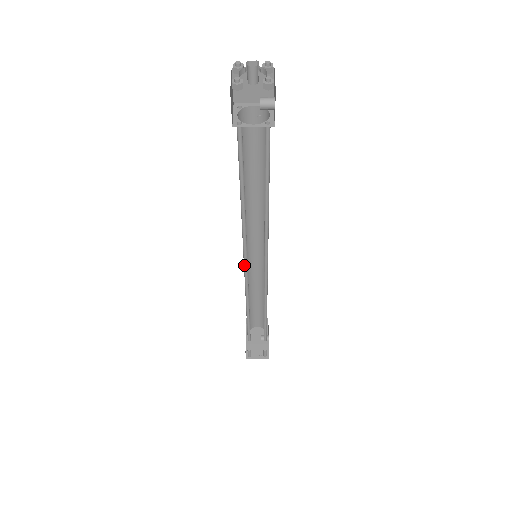
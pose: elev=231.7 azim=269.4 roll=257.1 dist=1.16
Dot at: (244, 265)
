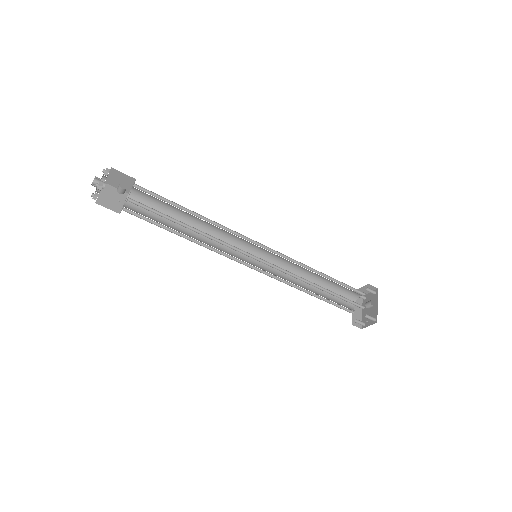
Dot at: (253, 267)
